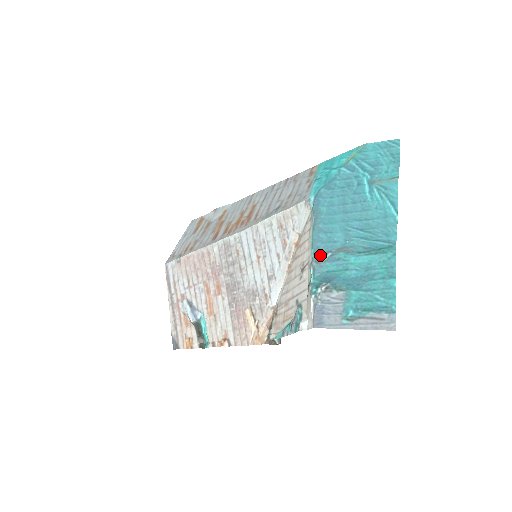
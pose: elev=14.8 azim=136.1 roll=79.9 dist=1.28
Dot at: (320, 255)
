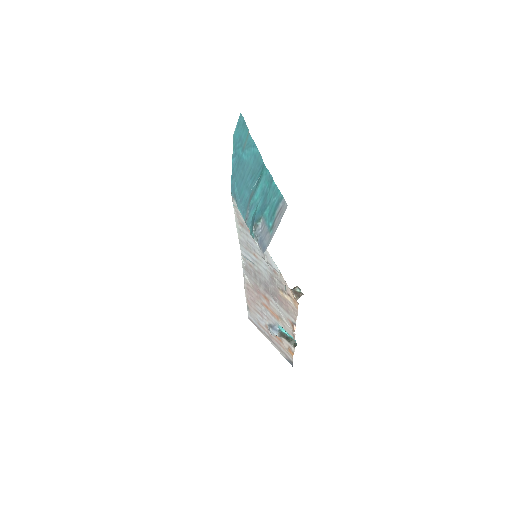
Dot at: (245, 214)
